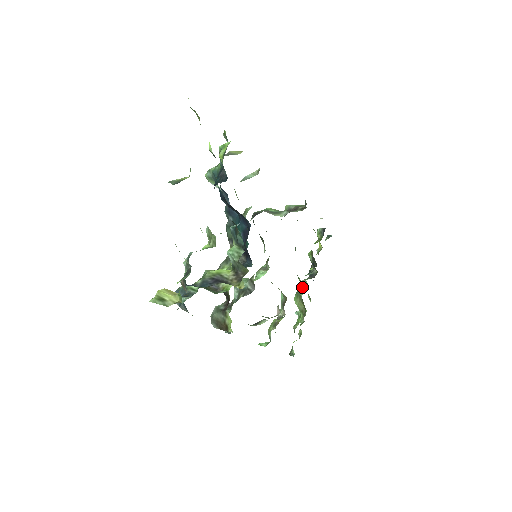
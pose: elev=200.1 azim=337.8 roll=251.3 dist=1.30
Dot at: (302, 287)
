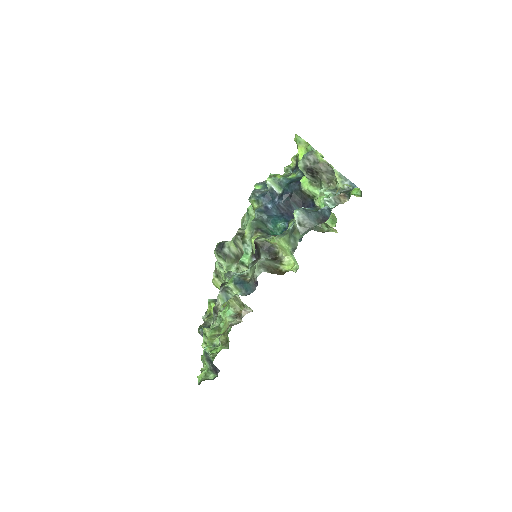
Dot at: occluded
